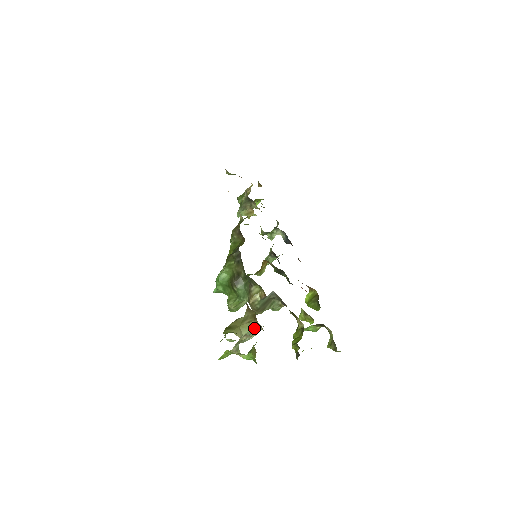
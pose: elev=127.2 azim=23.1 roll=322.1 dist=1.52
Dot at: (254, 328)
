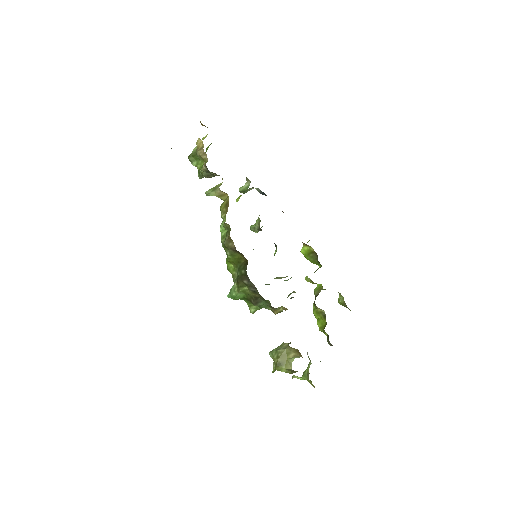
Dot at: occluded
